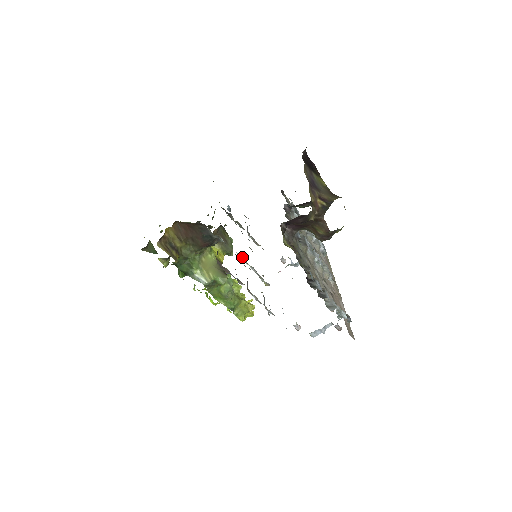
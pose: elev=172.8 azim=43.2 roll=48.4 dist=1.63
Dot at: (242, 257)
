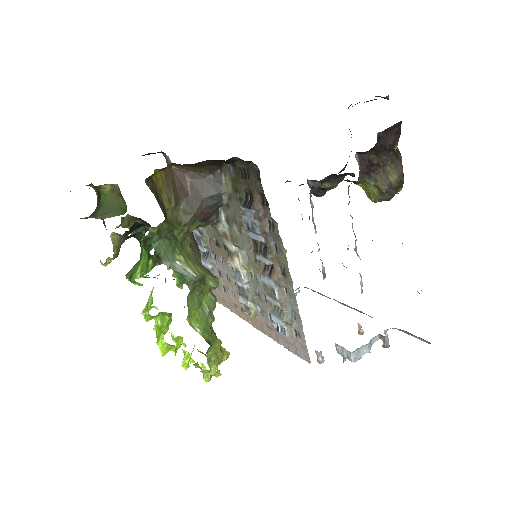
Dot at: (238, 254)
